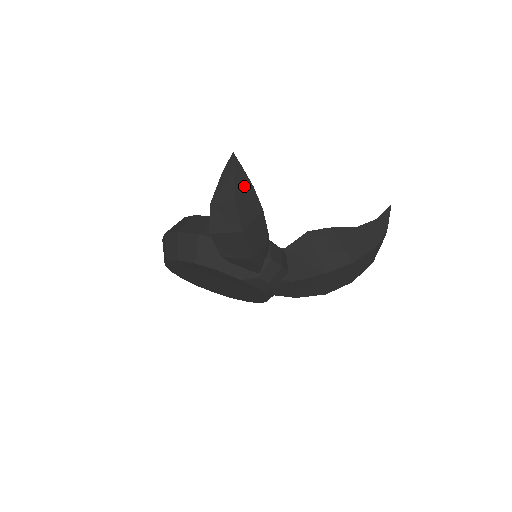
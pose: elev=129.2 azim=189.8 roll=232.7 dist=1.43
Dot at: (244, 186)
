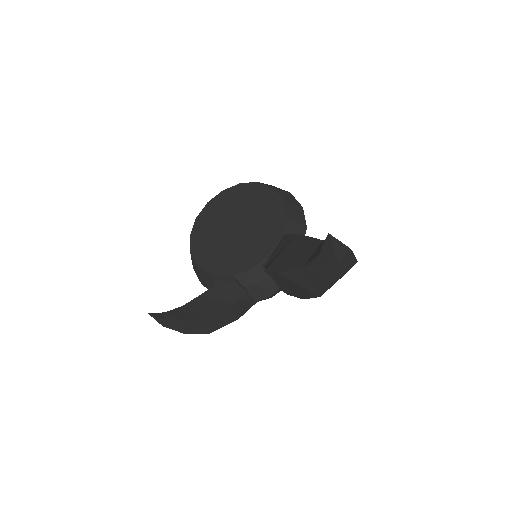
Dot at: (178, 325)
